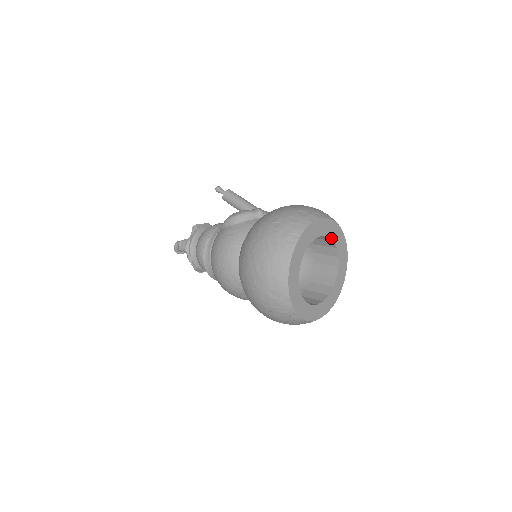
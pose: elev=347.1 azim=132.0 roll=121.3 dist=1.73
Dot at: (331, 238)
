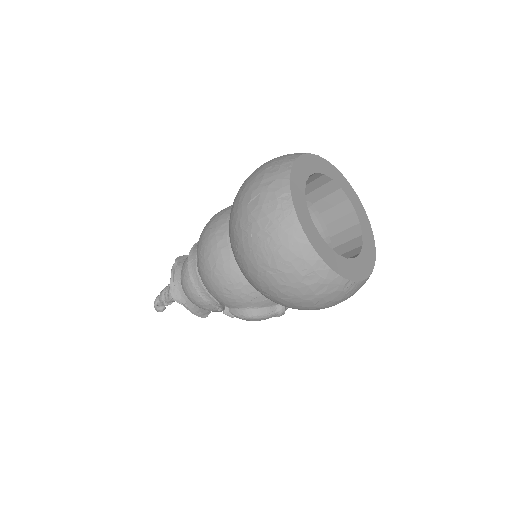
Dot at: (358, 217)
